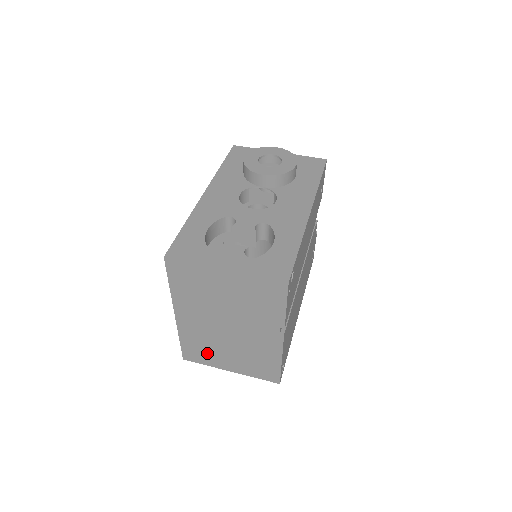
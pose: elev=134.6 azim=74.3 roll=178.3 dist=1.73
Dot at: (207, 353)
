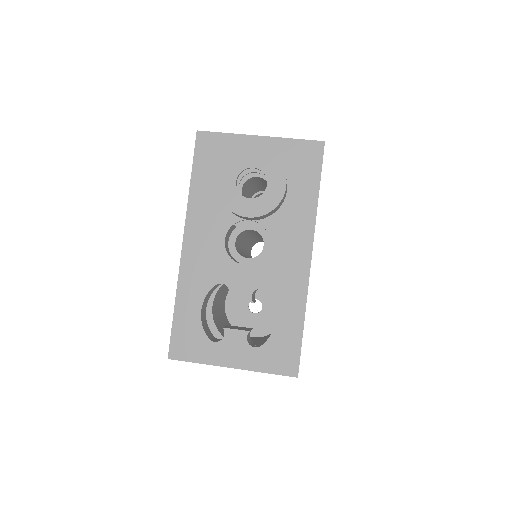
Dot at: occluded
